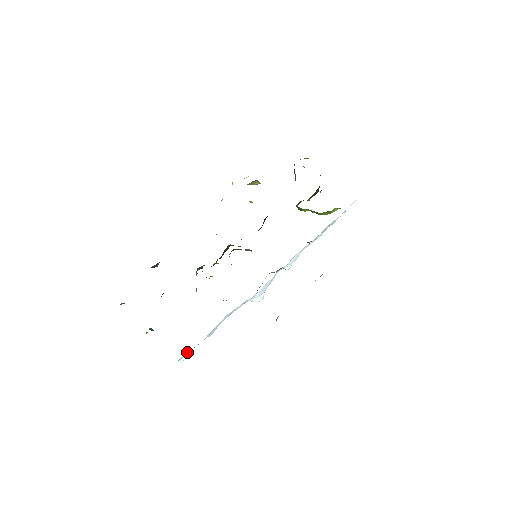
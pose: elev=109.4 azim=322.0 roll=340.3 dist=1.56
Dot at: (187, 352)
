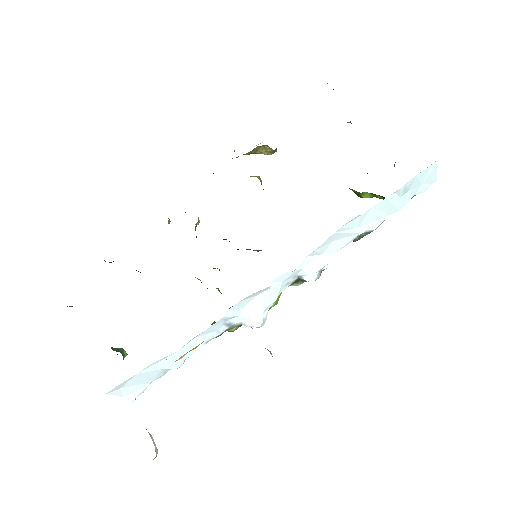
Dot at: (135, 386)
